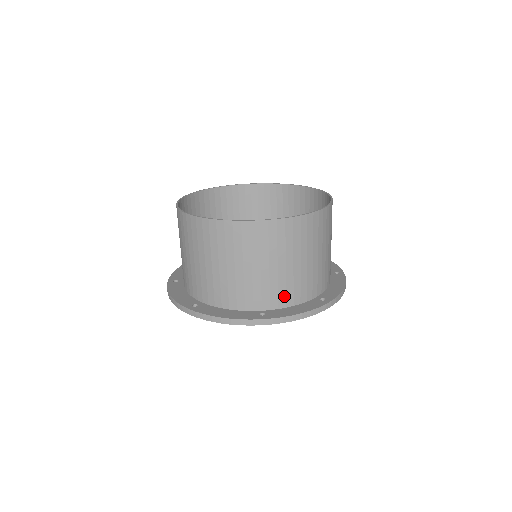
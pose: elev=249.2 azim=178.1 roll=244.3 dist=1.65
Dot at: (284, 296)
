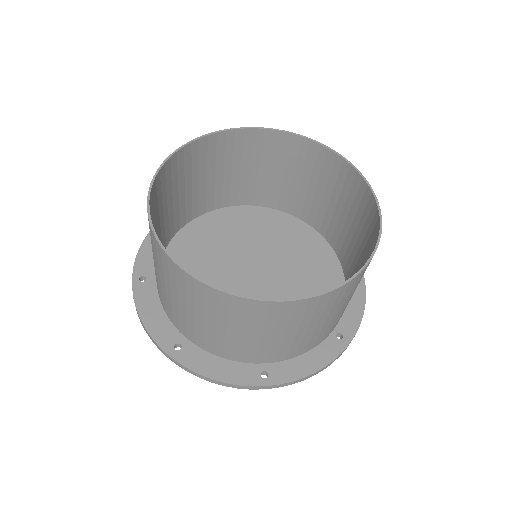
Dot at: occluded
